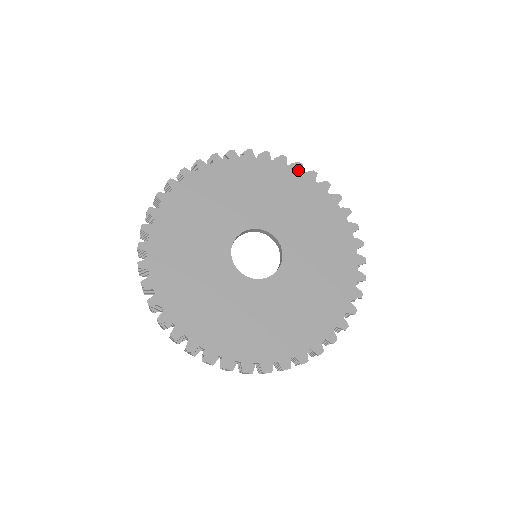
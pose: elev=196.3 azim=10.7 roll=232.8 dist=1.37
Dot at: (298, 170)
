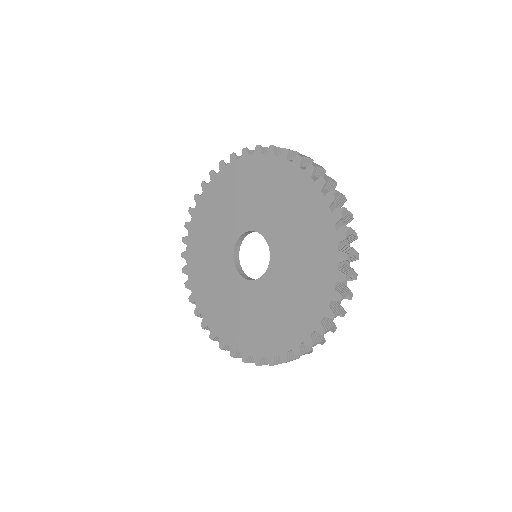
Dot at: (333, 220)
